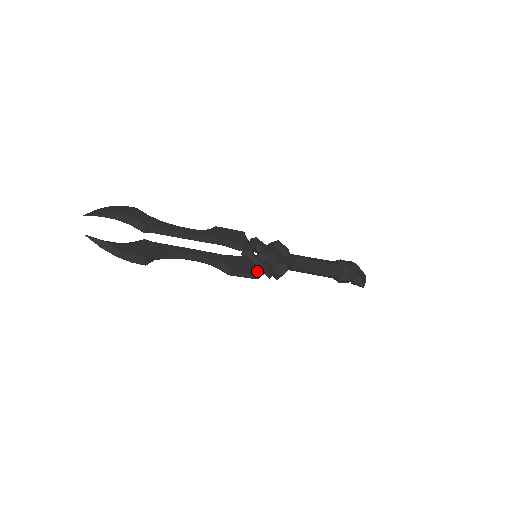
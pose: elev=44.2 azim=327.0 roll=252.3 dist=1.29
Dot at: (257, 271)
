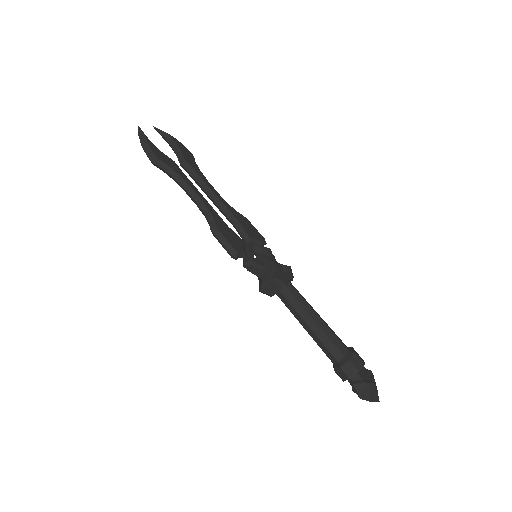
Dot at: (242, 256)
